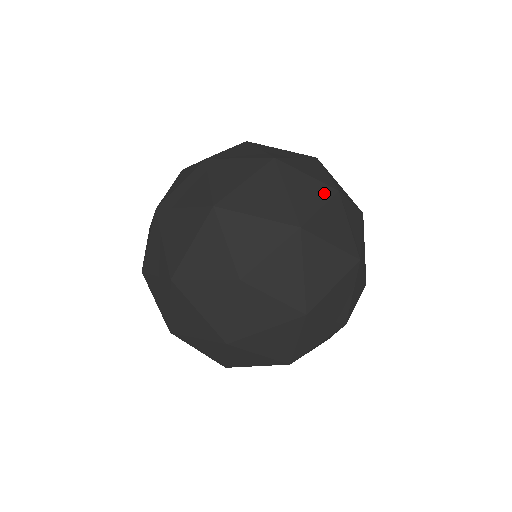
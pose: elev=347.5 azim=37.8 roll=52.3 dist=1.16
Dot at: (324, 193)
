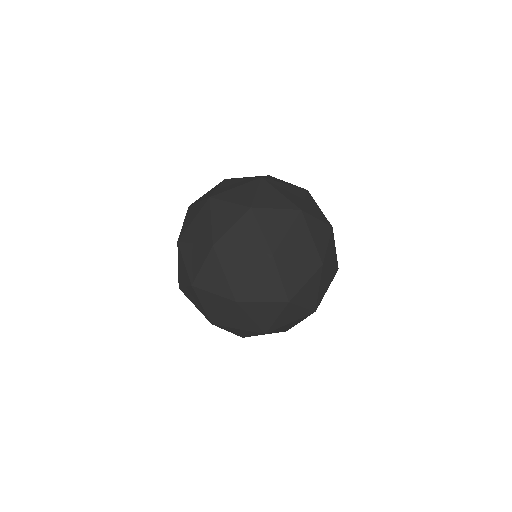
Dot at: (324, 219)
